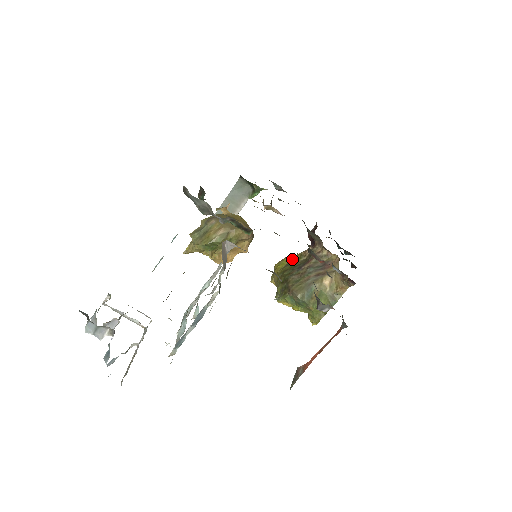
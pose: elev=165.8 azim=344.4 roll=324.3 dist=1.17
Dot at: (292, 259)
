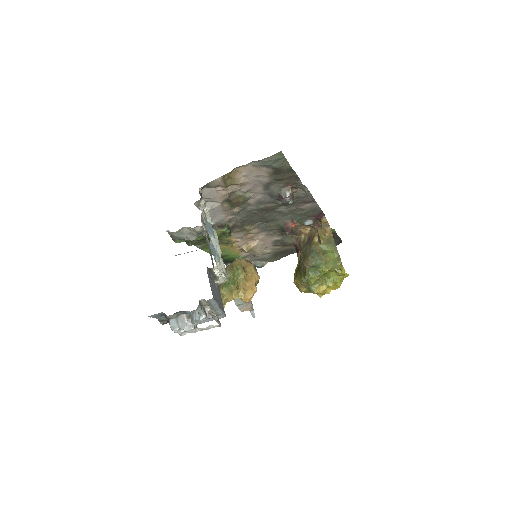
Dot at: occluded
